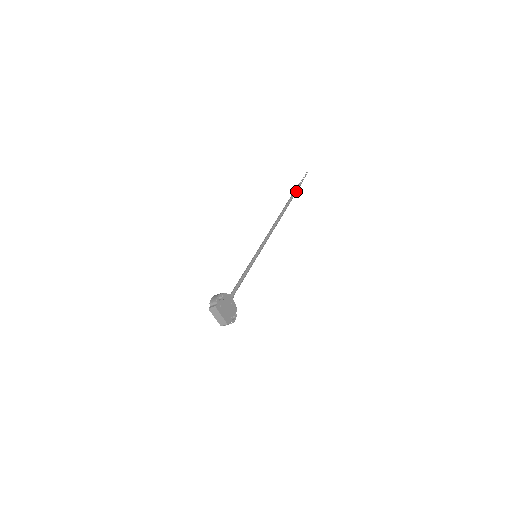
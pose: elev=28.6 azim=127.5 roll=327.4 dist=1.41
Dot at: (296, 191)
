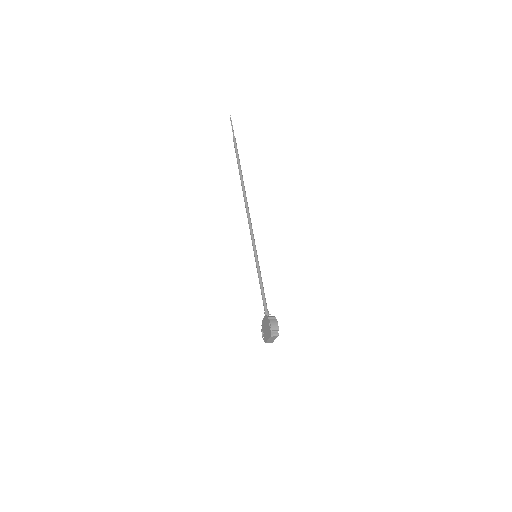
Dot at: occluded
